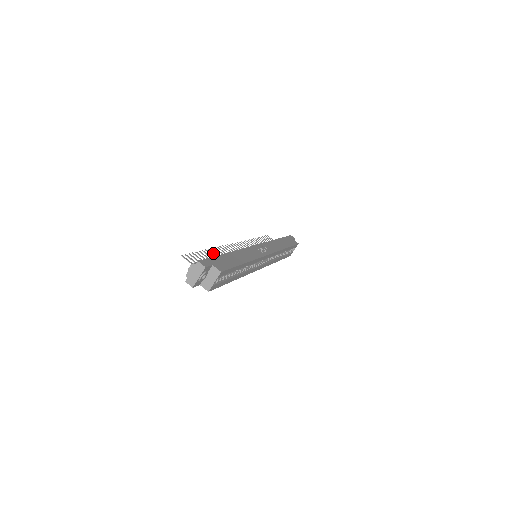
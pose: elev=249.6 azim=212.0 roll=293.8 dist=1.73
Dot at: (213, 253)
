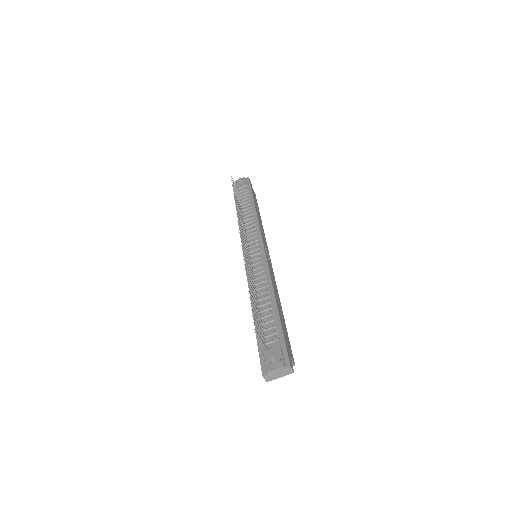
Dot at: (250, 286)
